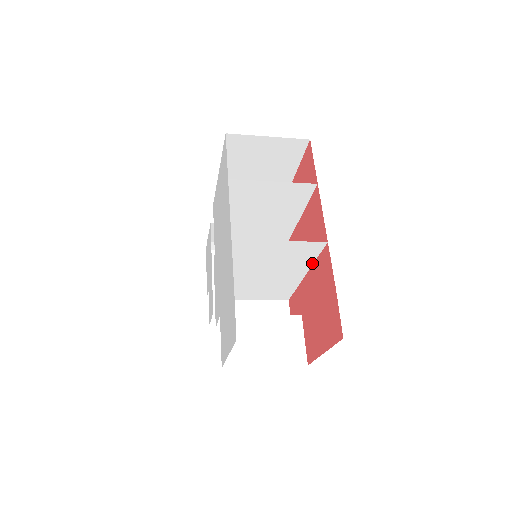
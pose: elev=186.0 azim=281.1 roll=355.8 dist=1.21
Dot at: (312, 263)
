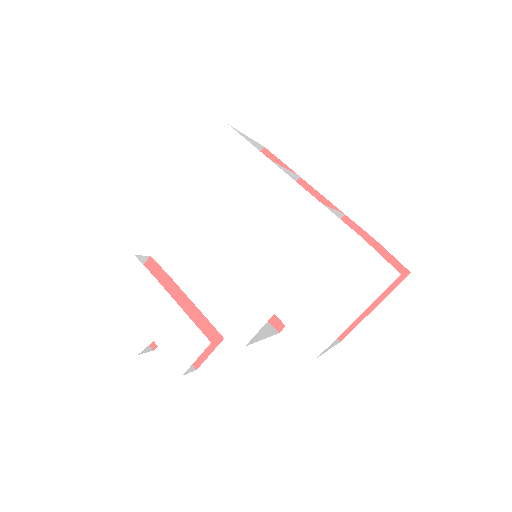
Dot at: occluded
